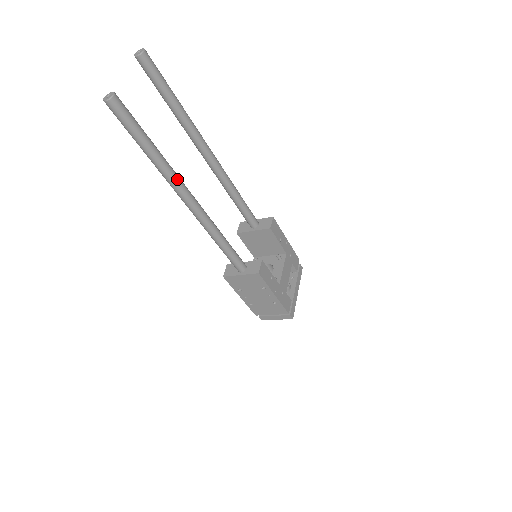
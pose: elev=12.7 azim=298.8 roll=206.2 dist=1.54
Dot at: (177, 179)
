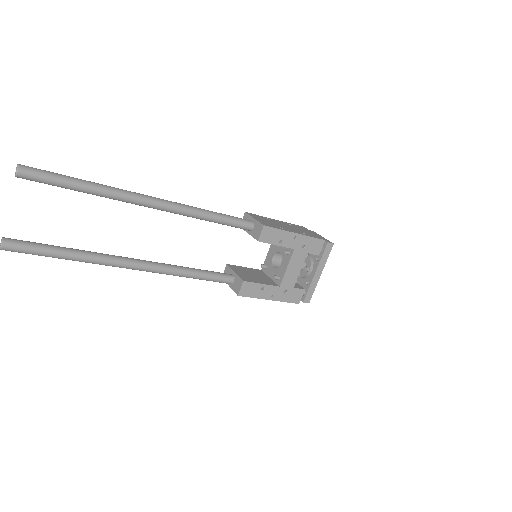
Dot at: (108, 263)
